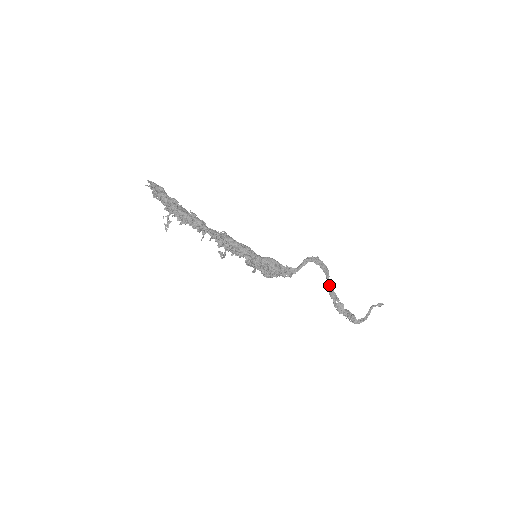
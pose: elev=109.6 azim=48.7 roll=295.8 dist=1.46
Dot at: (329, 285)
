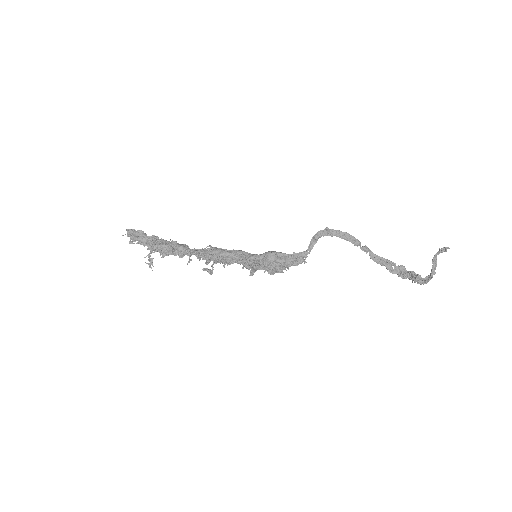
Dot at: (367, 252)
